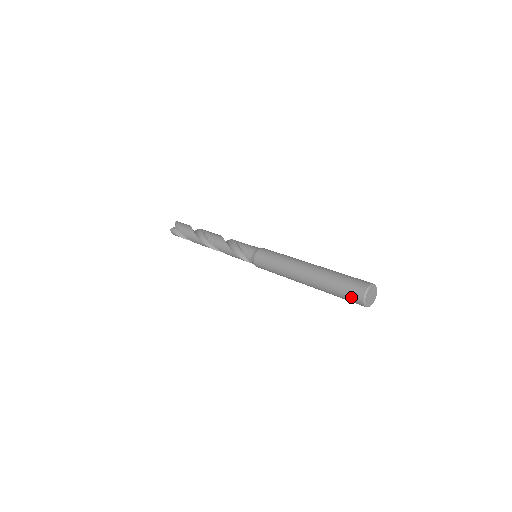
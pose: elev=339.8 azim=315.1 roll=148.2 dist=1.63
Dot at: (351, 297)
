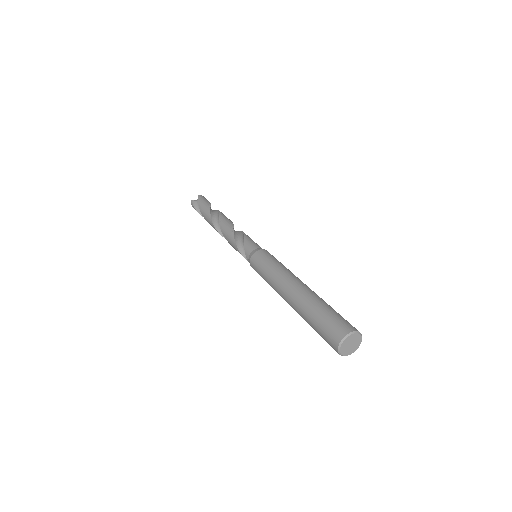
Dot at: (327, 336)
